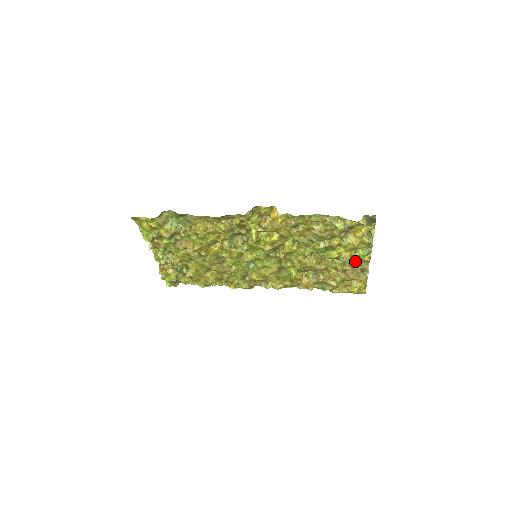
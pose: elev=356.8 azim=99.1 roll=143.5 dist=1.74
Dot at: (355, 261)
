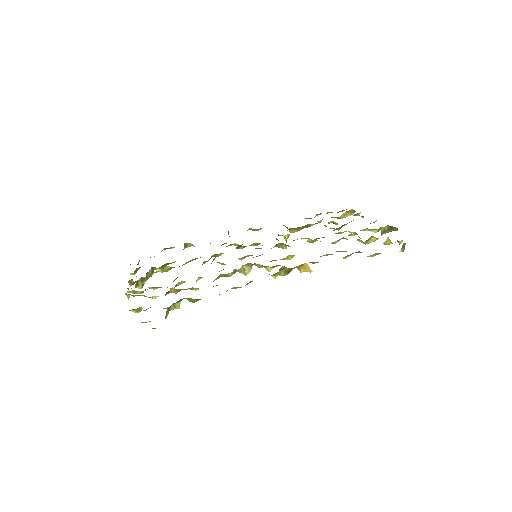
Dot at: occluded
